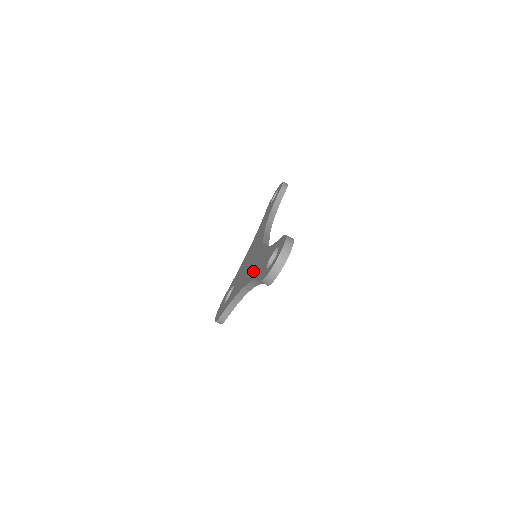
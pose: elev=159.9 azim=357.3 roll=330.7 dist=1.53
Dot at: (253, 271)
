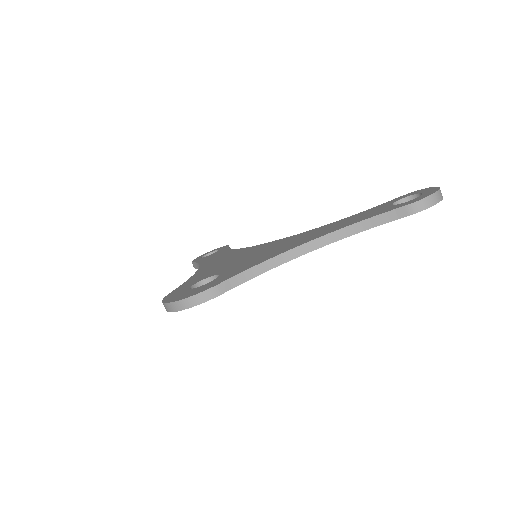
Dot at: (323, 231)
